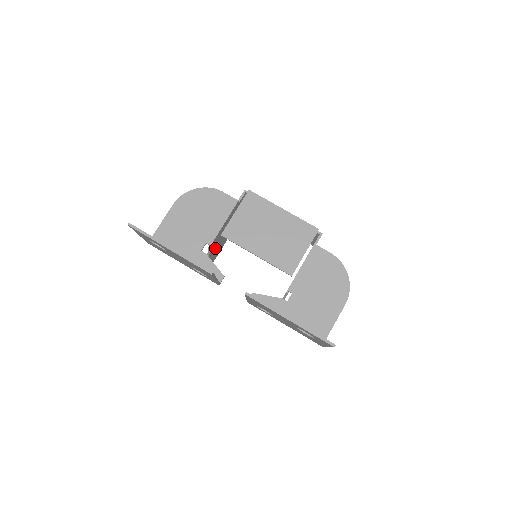
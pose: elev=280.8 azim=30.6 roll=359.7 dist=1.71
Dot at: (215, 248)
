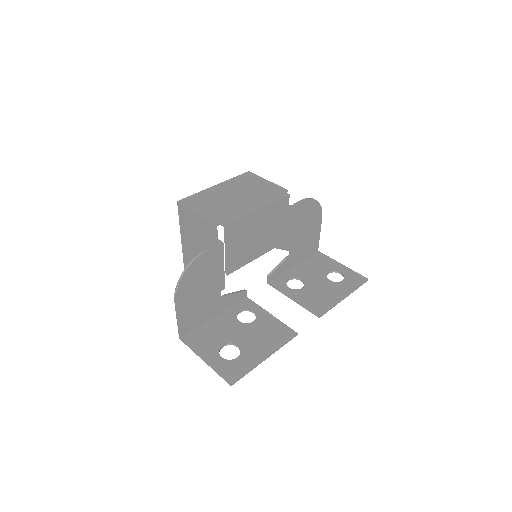
Dot at: occluded
